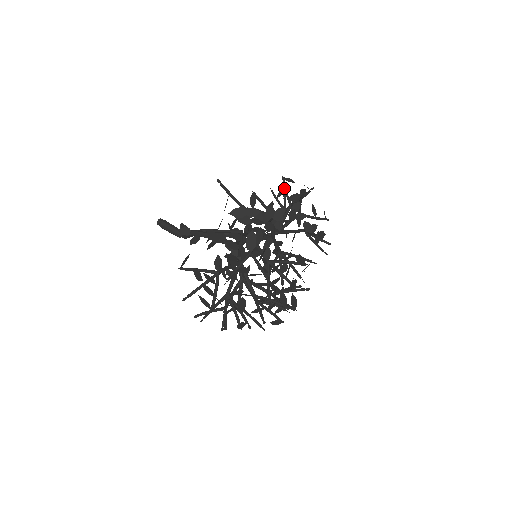
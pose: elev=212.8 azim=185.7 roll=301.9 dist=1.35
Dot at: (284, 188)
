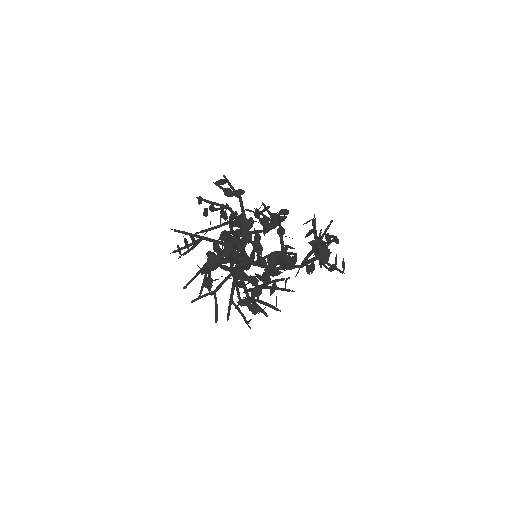
Dot at: occluded
